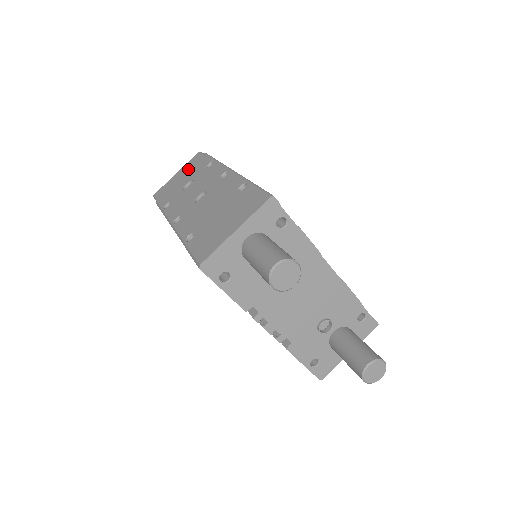
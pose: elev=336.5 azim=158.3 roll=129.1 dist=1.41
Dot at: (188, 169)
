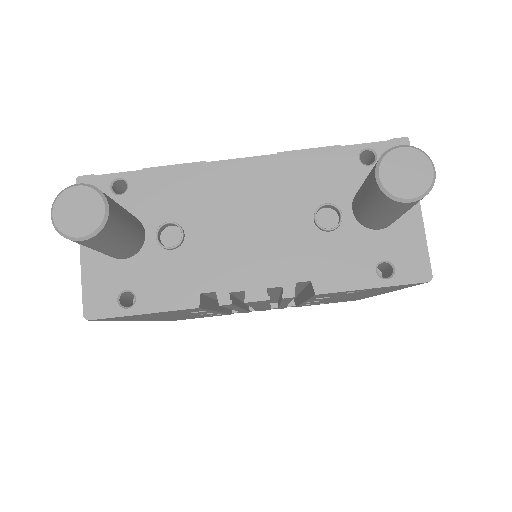
Dot at: occluded
